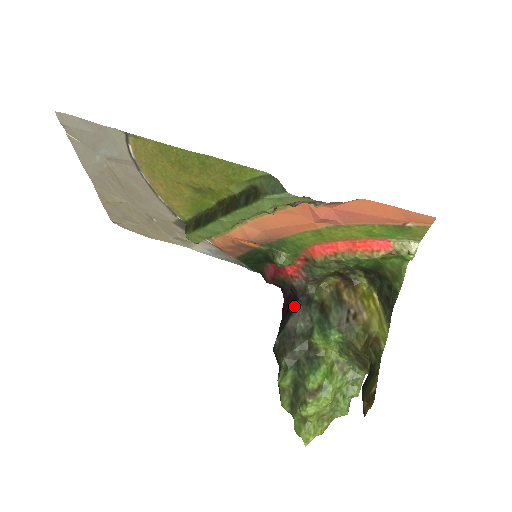
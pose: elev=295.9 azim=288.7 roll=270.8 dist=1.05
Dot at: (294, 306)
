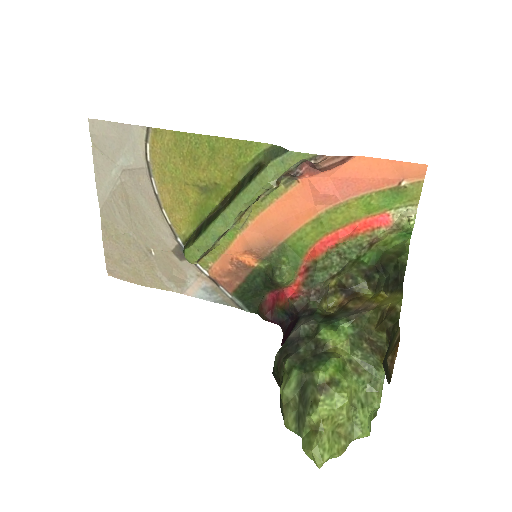
Dot at: (296, 324)
